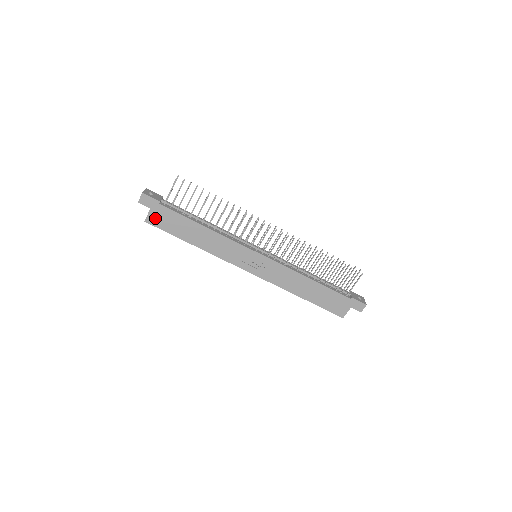
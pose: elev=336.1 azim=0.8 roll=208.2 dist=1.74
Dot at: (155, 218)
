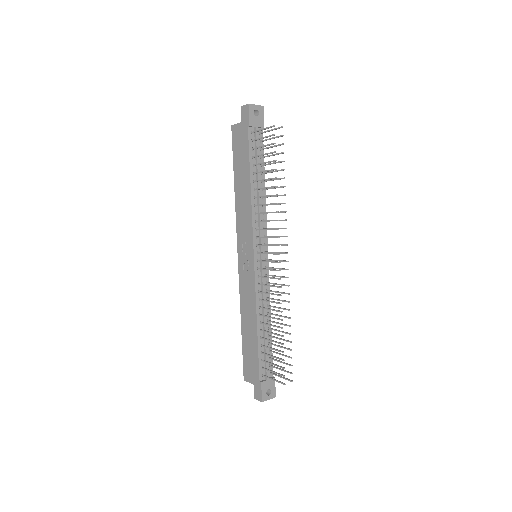
Dot at: (237, 133)
